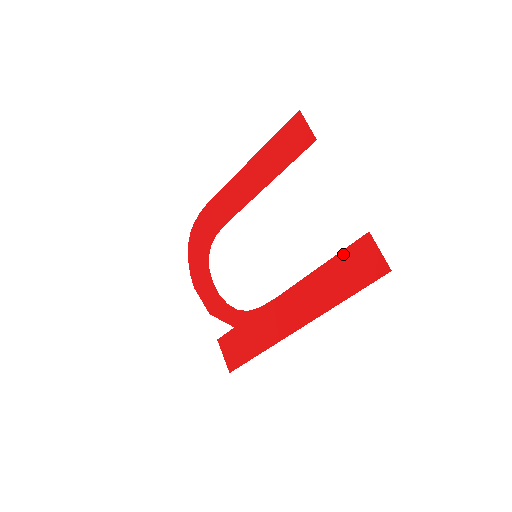
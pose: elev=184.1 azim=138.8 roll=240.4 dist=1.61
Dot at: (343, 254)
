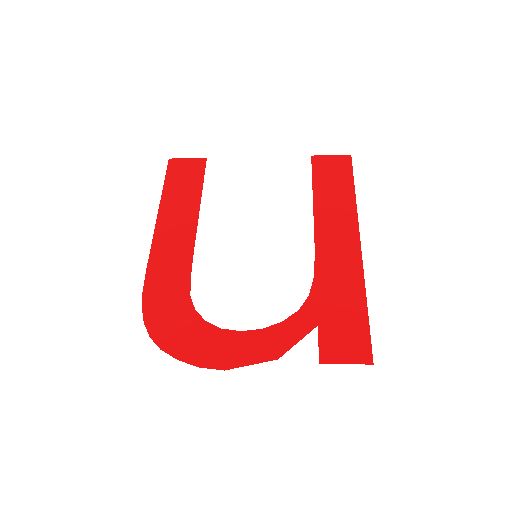
Dot at: (315, 179)
